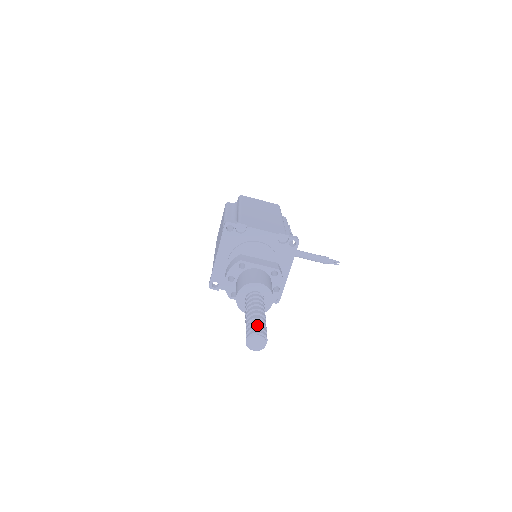
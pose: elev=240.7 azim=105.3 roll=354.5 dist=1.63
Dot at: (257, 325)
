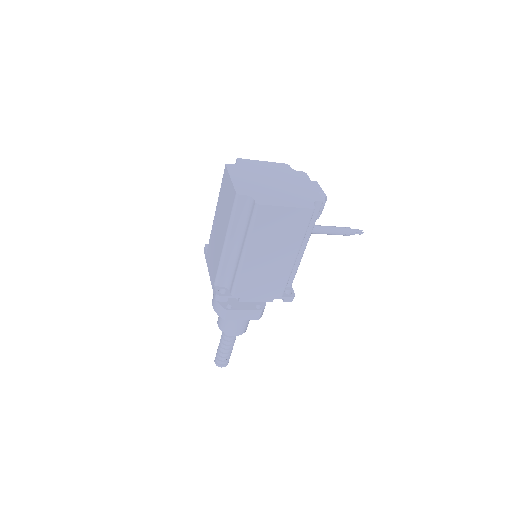
Dot at: (223, 362)
